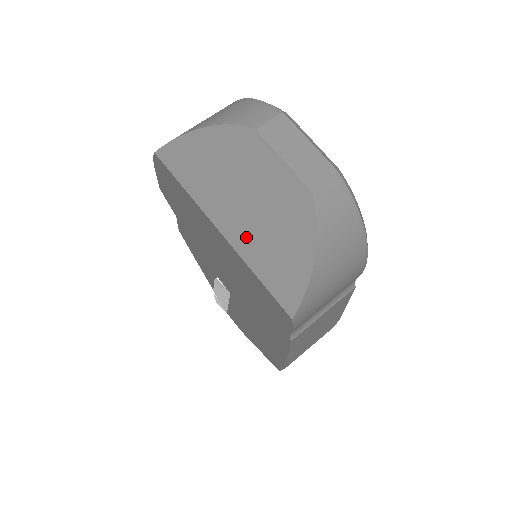
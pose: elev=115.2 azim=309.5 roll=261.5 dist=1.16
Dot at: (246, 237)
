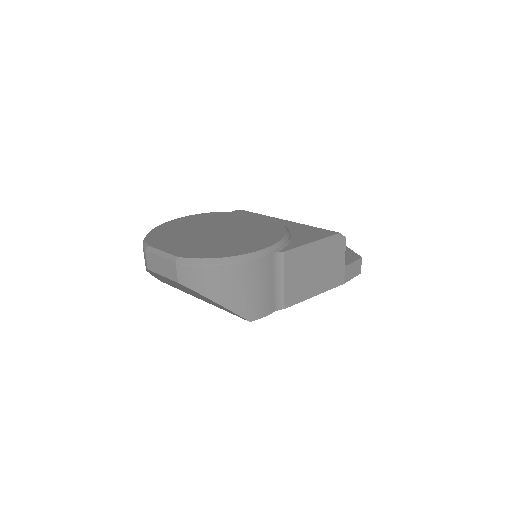
Dot at: (204, 300)
